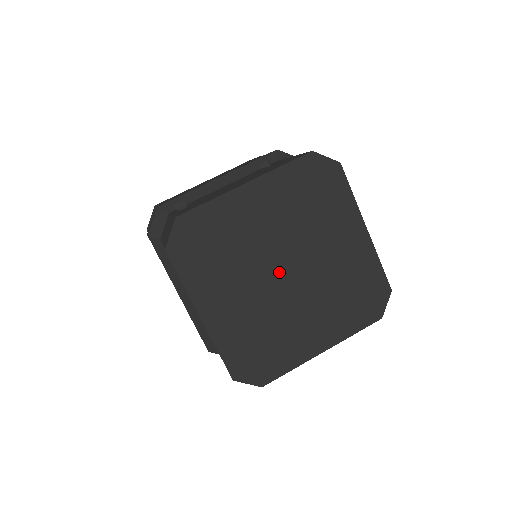
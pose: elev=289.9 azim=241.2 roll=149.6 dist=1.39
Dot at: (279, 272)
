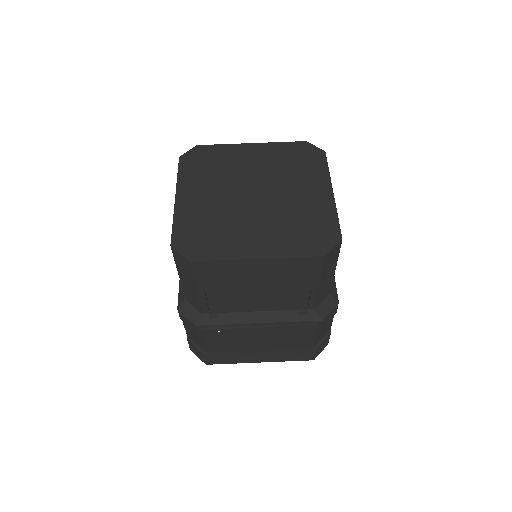
Dot at: (248, 193)
